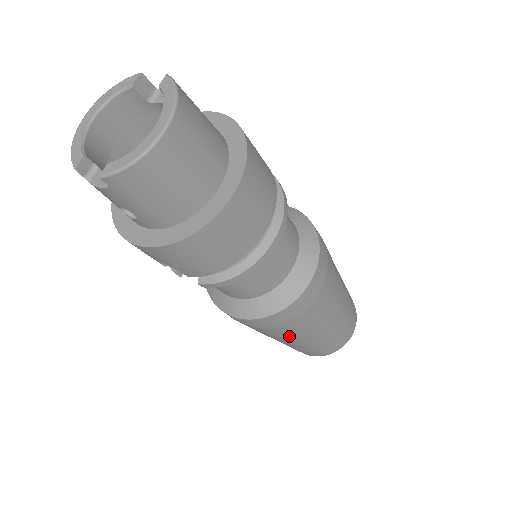
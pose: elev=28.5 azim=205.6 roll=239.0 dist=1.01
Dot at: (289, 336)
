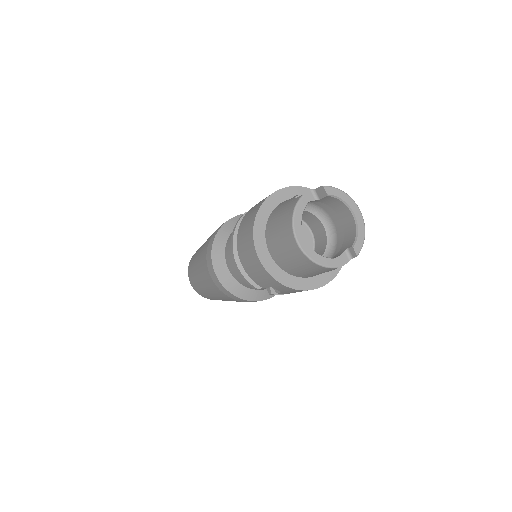
Dot at: occluded
